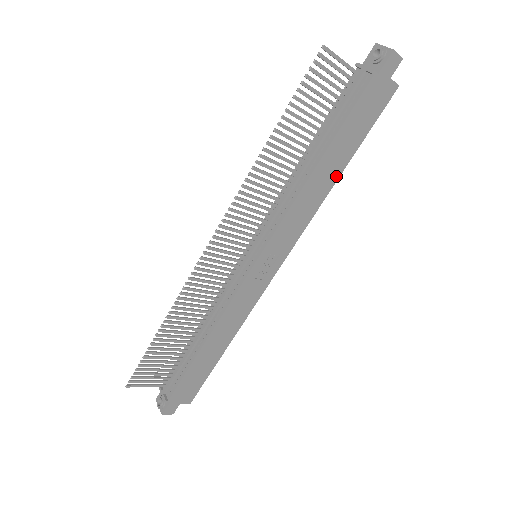
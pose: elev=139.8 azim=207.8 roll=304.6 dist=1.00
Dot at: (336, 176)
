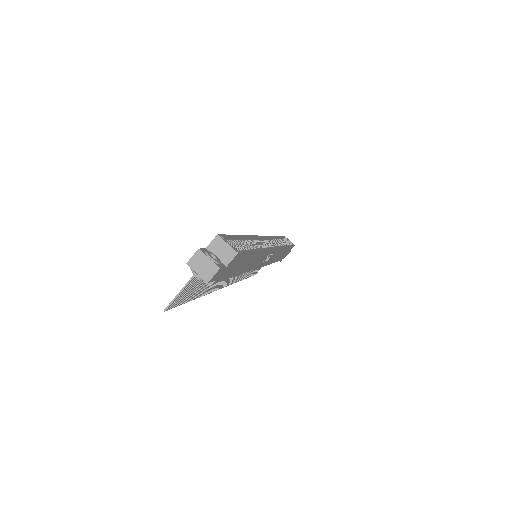
Dot at: (257, 253)
